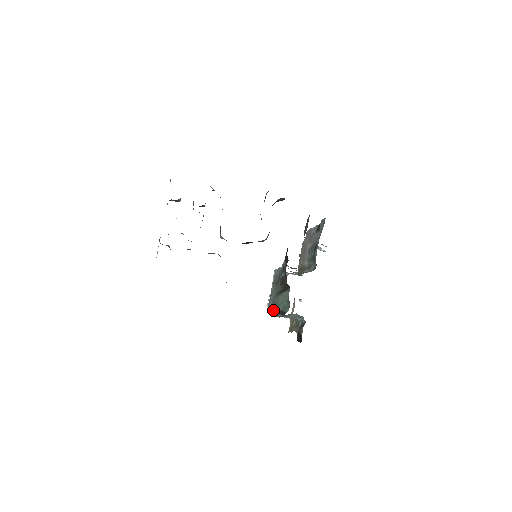
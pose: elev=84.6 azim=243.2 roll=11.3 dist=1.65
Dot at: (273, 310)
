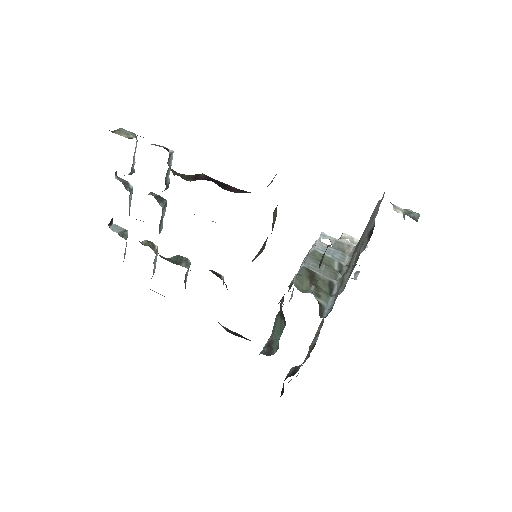
Dot at: occluded
